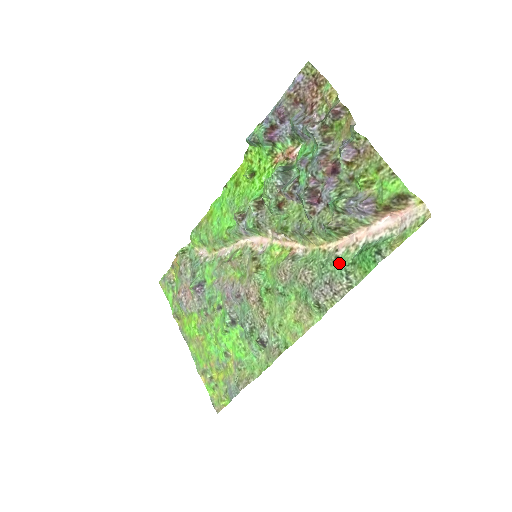
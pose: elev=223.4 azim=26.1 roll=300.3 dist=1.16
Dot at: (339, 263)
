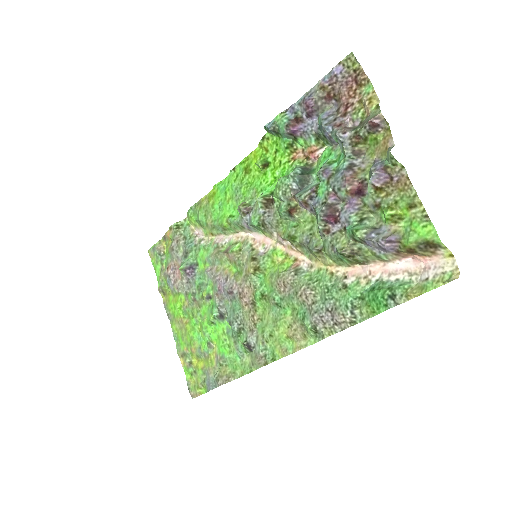
Dot at: (346, 293)
